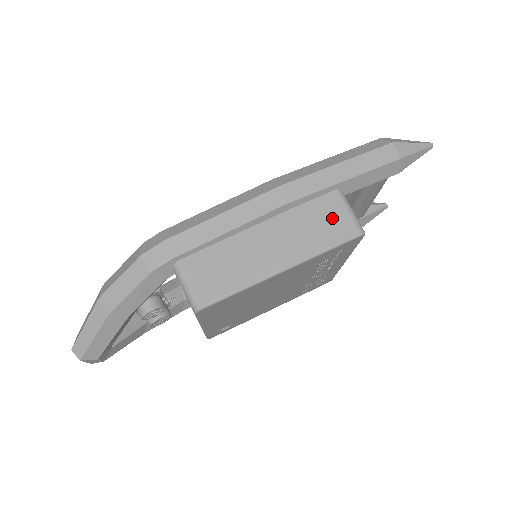
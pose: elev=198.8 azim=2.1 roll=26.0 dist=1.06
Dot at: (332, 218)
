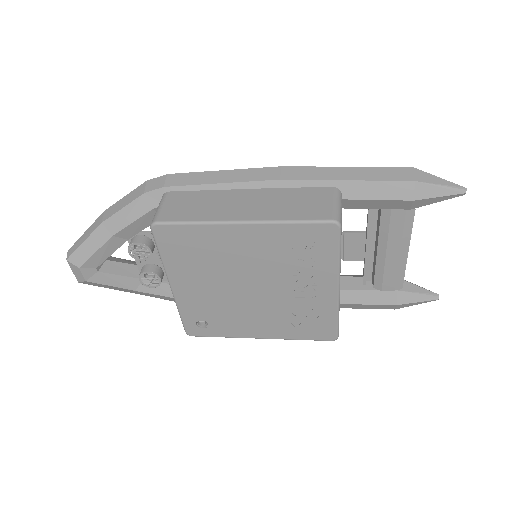
Dot at: (314, 203)
